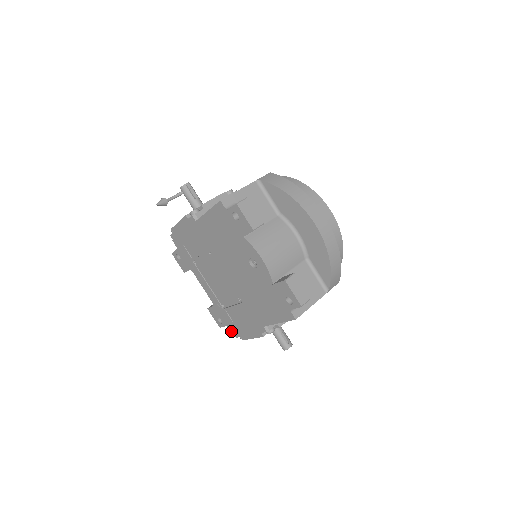
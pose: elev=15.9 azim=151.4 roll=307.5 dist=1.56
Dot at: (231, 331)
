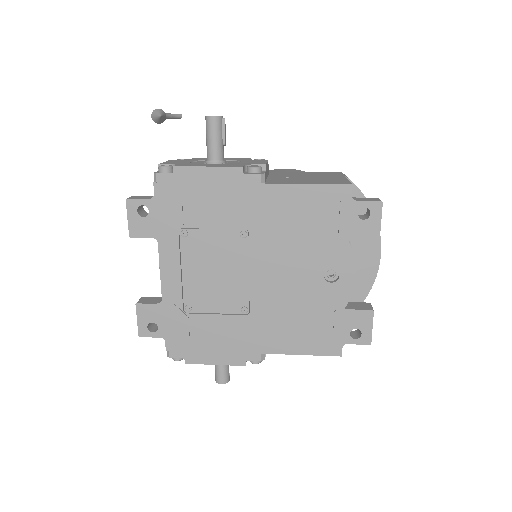
Dot at: (166, 346)
